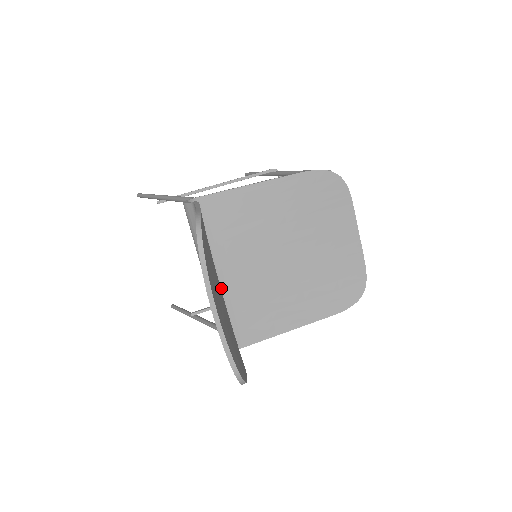
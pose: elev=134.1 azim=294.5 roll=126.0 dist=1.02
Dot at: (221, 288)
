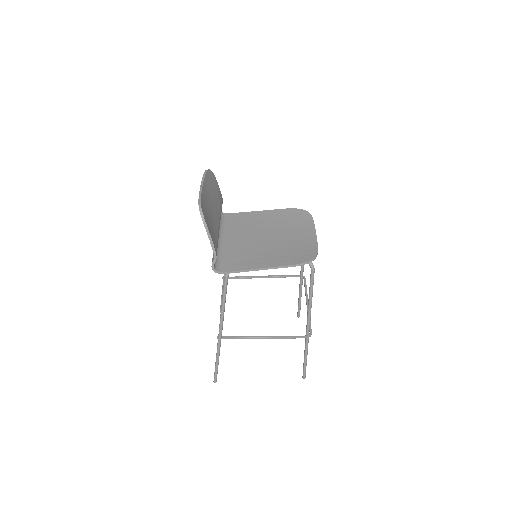
Dot at: (224, 245)
